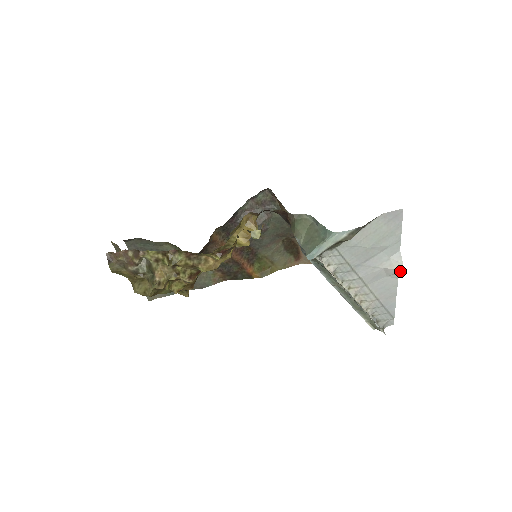
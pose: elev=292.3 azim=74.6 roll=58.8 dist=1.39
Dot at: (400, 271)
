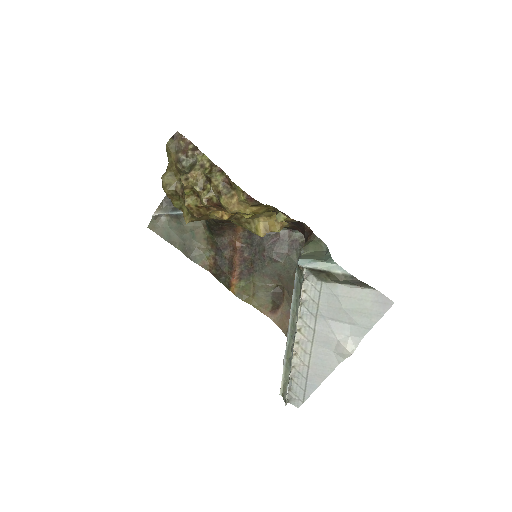
Dot at: (347, 355)
